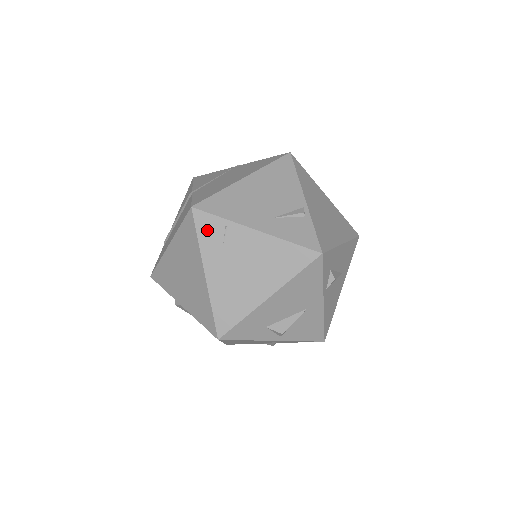
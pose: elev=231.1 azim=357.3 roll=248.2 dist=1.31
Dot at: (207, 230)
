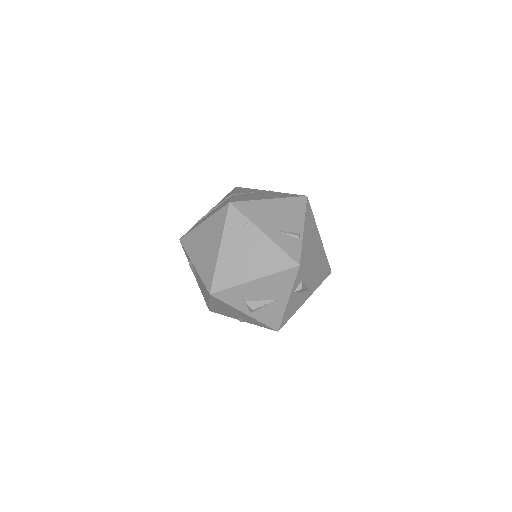
Dot at: (233, 221)
